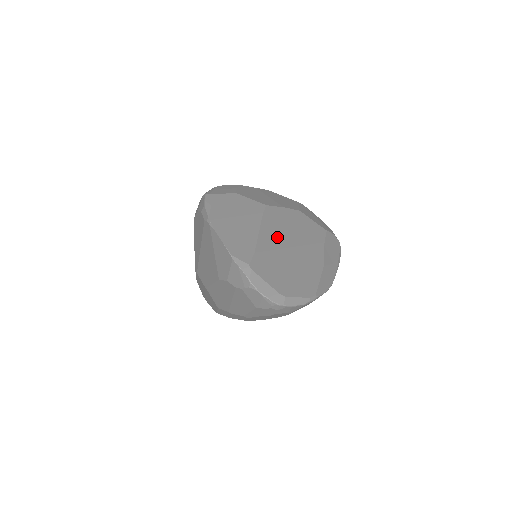
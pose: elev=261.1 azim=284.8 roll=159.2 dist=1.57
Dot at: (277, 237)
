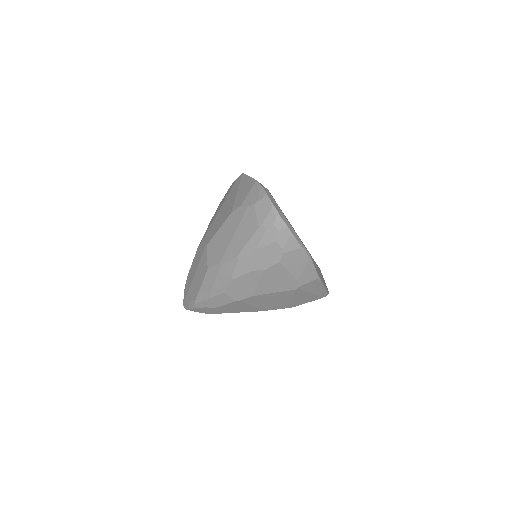
Dot at: occluded
